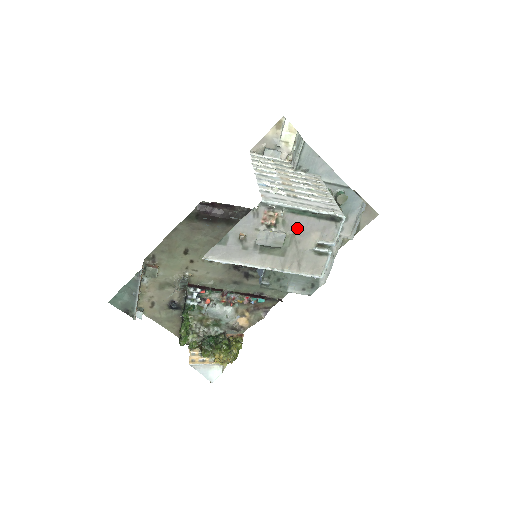
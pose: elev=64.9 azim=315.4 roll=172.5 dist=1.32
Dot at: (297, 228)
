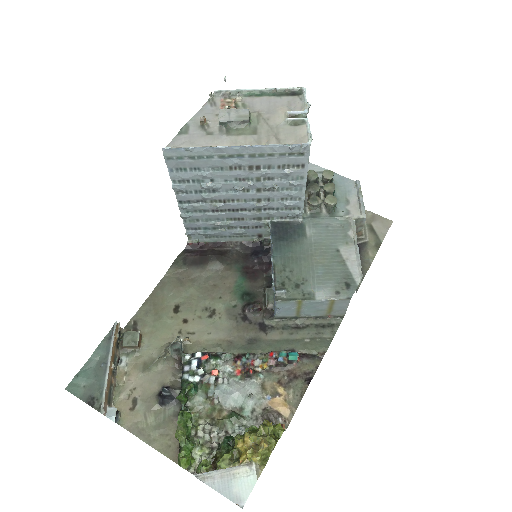
Dot at: (260, 108)
